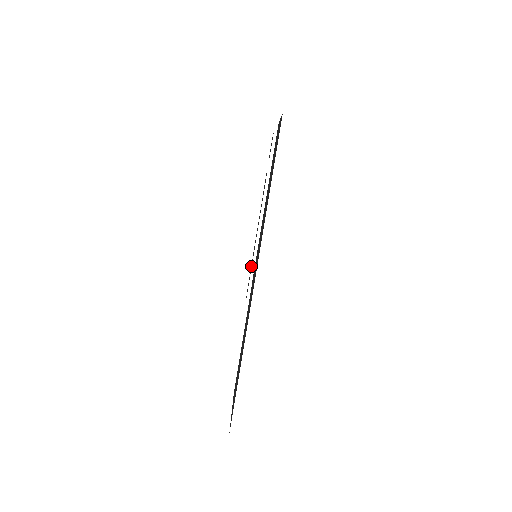
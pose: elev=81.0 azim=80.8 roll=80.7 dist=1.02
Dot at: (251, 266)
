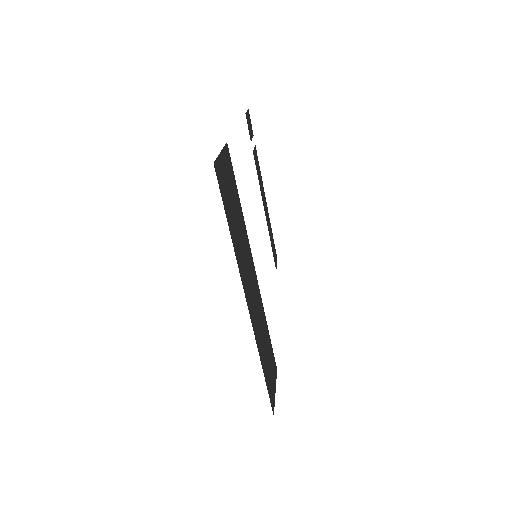
Dot at: (271, 238)
